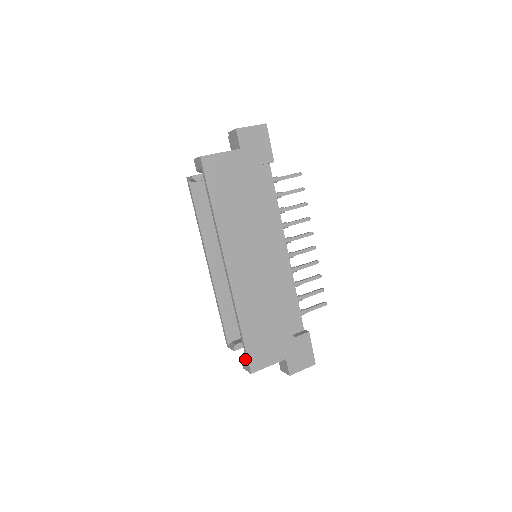
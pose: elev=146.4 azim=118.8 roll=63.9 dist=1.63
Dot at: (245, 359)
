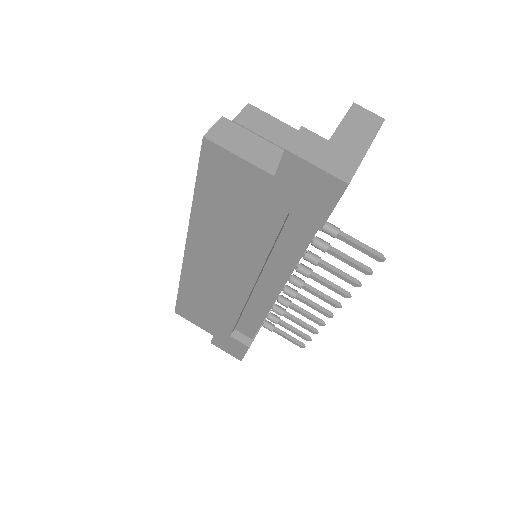
Dot at: occluded
